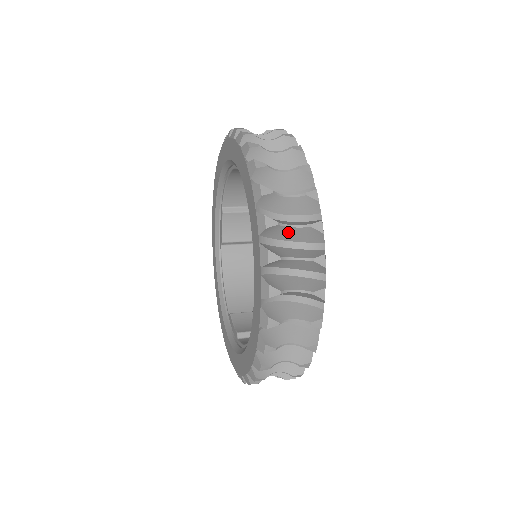
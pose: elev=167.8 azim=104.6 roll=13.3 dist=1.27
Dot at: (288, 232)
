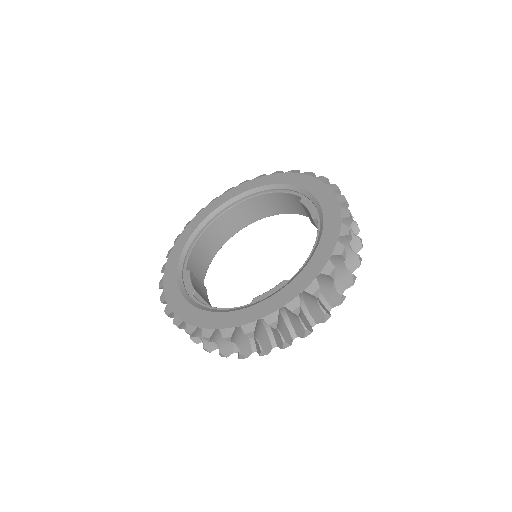
Dot at: occluded
